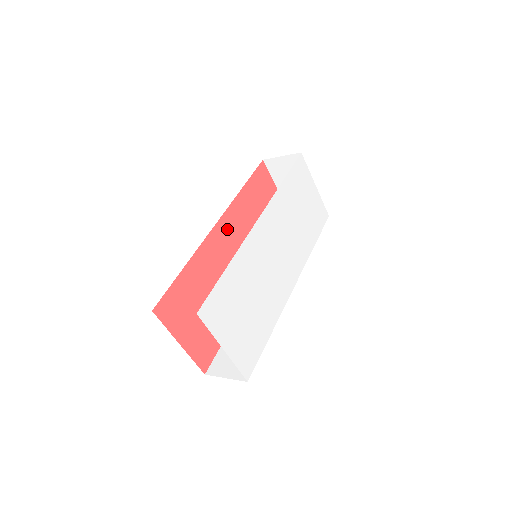
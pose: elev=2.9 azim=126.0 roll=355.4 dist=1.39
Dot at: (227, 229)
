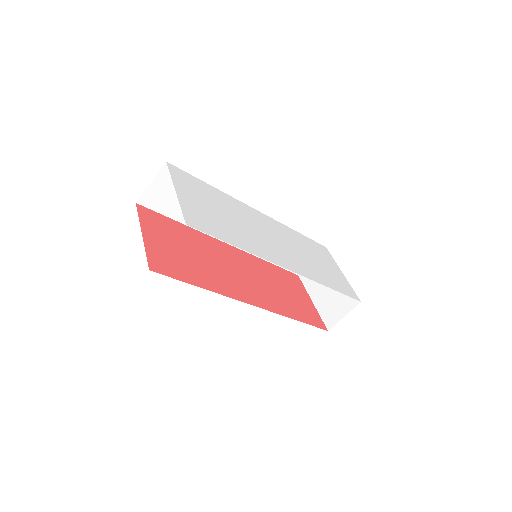
Dot at: (239, 257)
